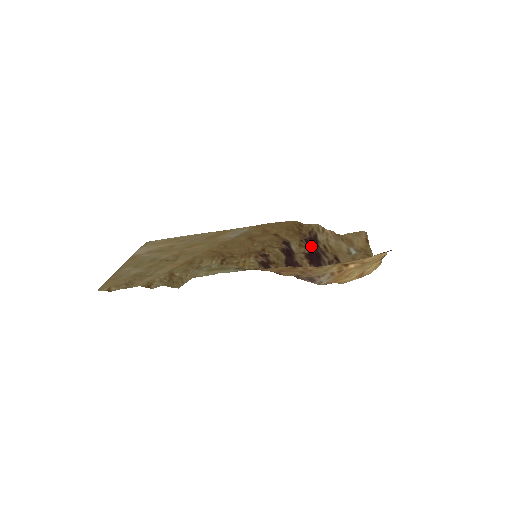
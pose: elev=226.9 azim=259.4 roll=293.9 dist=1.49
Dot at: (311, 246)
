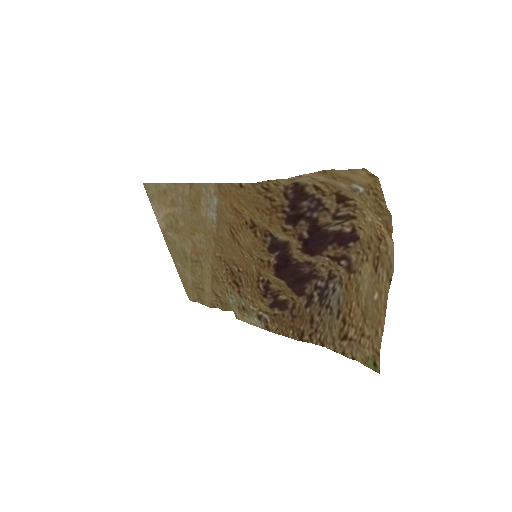
Dot at: (299, 221)
